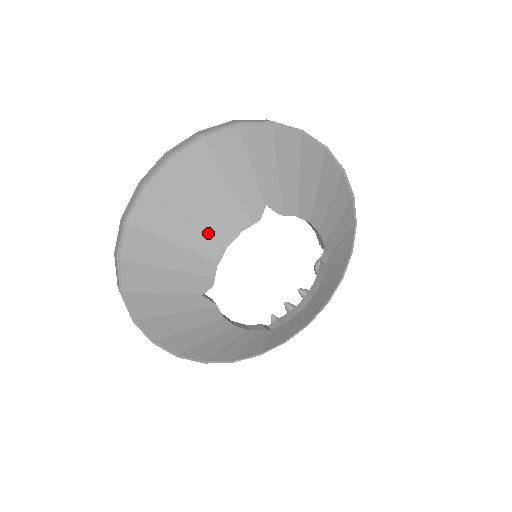
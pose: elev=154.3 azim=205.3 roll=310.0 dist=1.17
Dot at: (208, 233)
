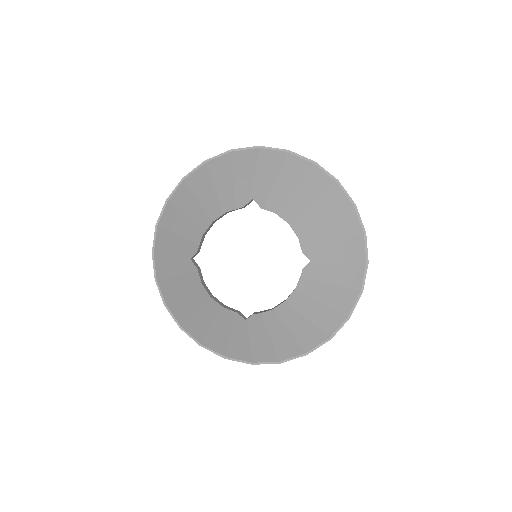
Dot at: (206, 211)
